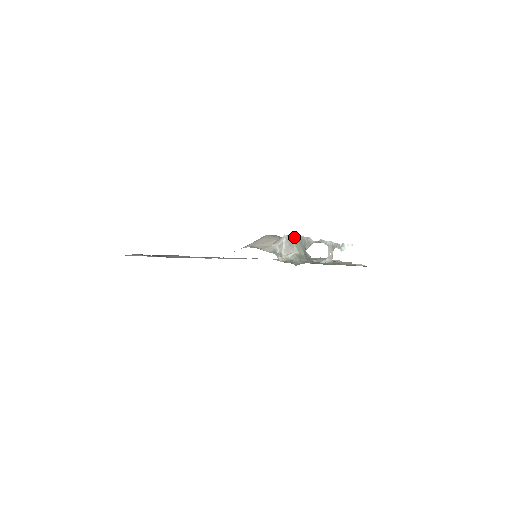
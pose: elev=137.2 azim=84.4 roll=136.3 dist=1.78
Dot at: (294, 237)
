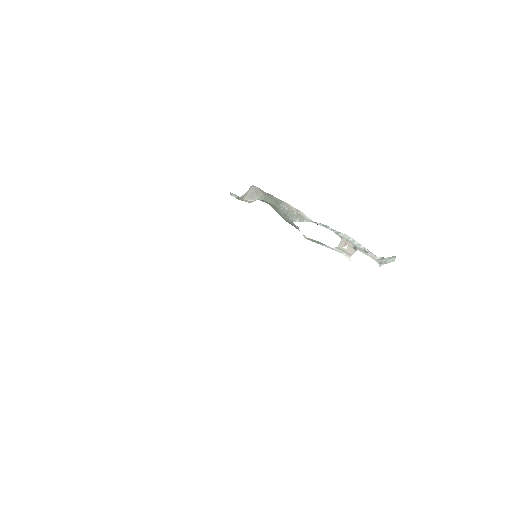
Dot at: (269, 194)
